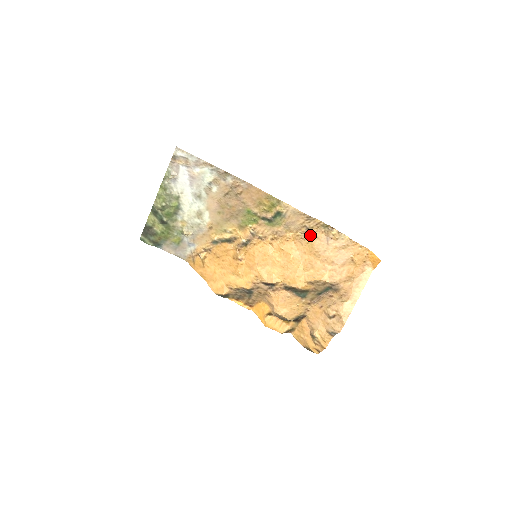
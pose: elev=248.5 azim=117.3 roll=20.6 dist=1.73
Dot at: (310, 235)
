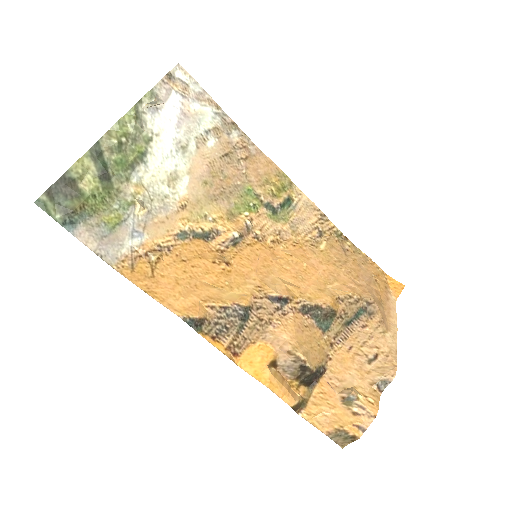
Dot at: (323, 242)
